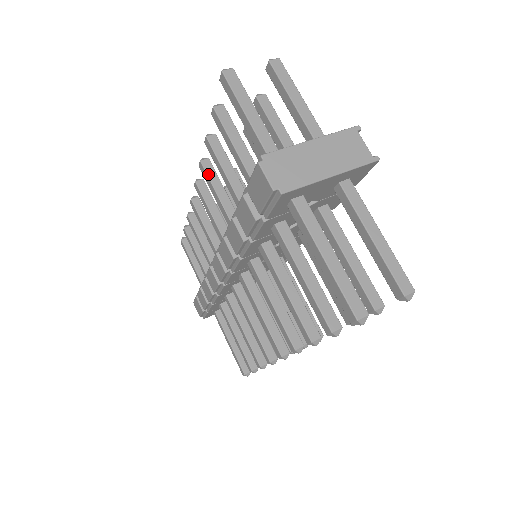
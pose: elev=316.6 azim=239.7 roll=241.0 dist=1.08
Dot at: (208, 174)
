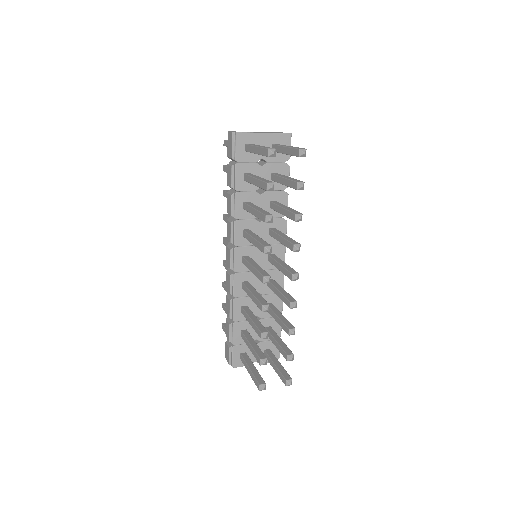
Dot at: (226, 216)
